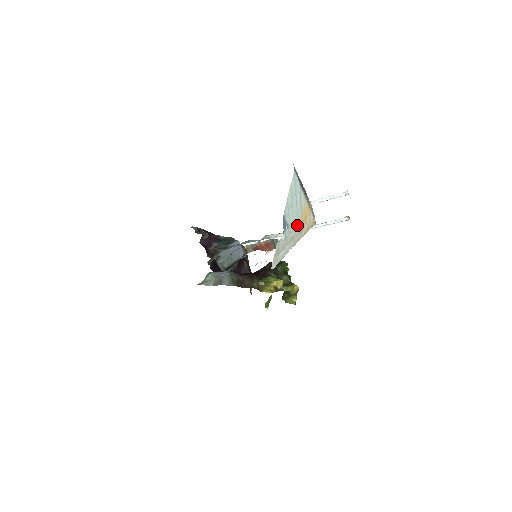
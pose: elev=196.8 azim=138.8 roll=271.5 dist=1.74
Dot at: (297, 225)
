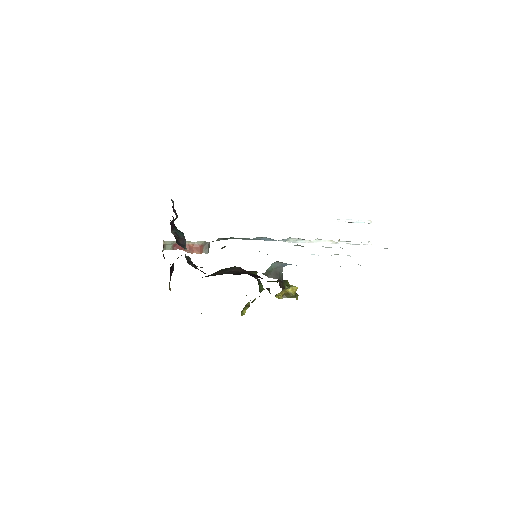
Dot at: occluded
